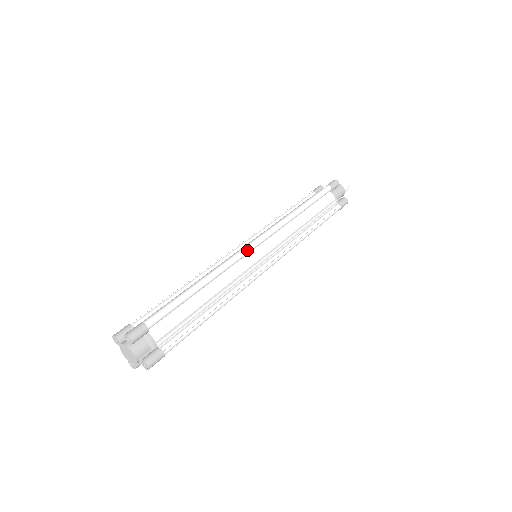
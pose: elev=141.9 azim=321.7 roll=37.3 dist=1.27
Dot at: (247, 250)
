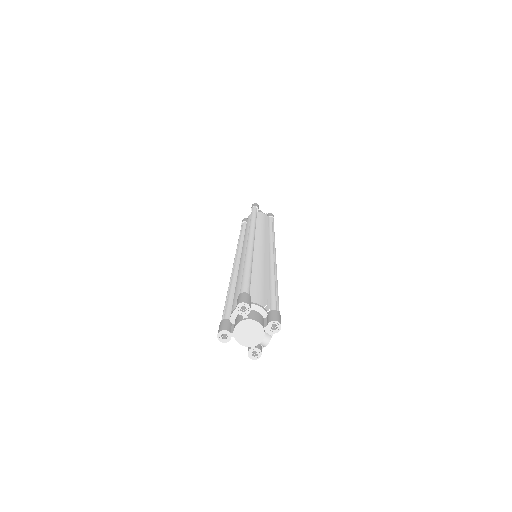
Dot at: (252, 241)
